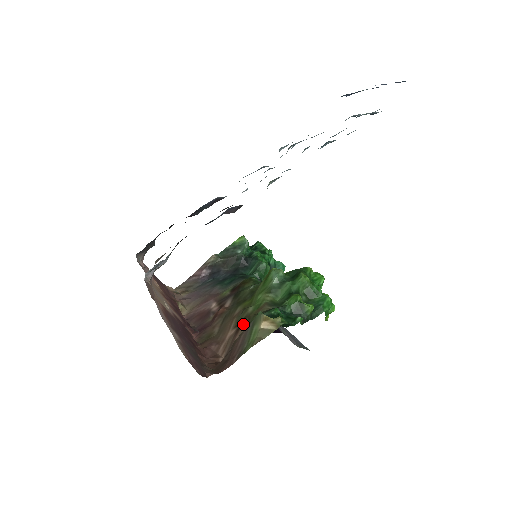
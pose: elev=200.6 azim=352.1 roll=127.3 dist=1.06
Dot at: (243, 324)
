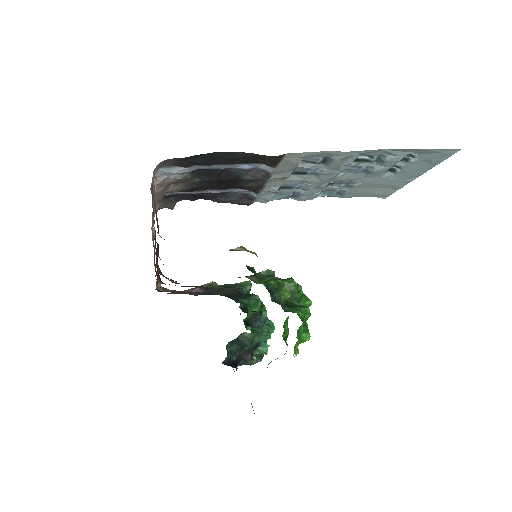
Dot at: occluded
